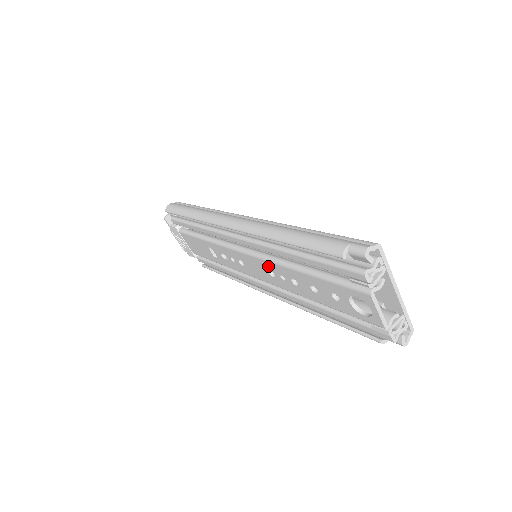
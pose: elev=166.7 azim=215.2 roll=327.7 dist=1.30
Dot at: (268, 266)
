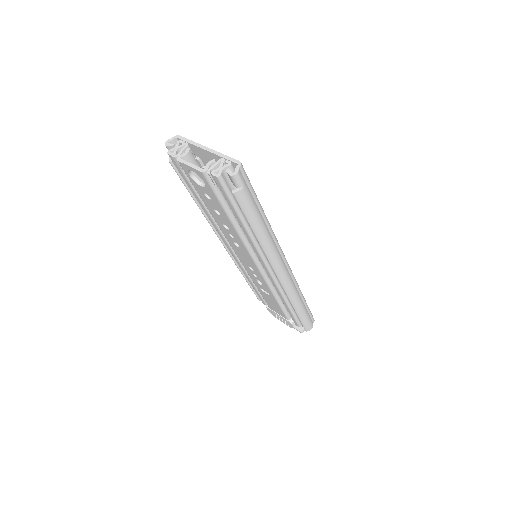
Dot at: (230, 240)
